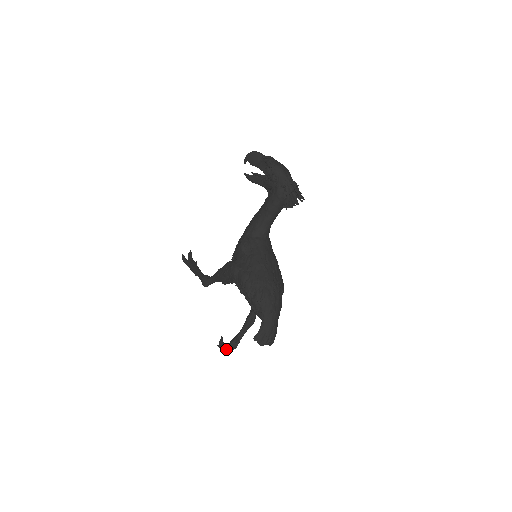
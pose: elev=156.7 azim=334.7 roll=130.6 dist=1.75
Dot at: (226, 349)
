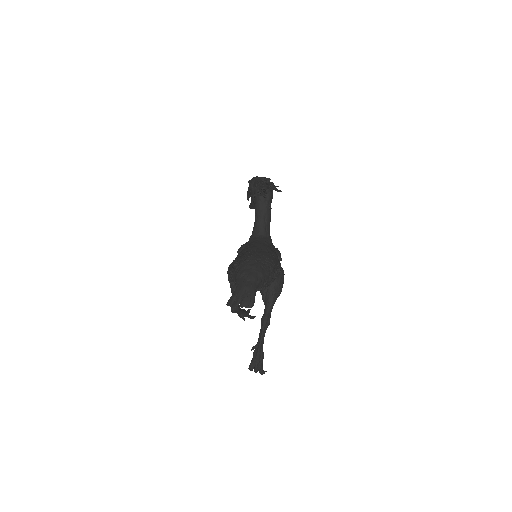
Dot at: (250, 363)
